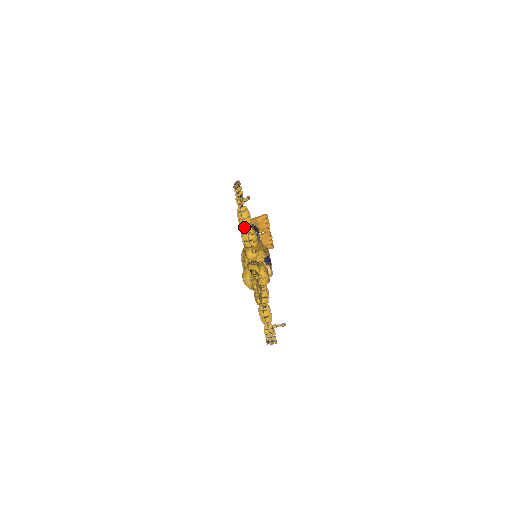
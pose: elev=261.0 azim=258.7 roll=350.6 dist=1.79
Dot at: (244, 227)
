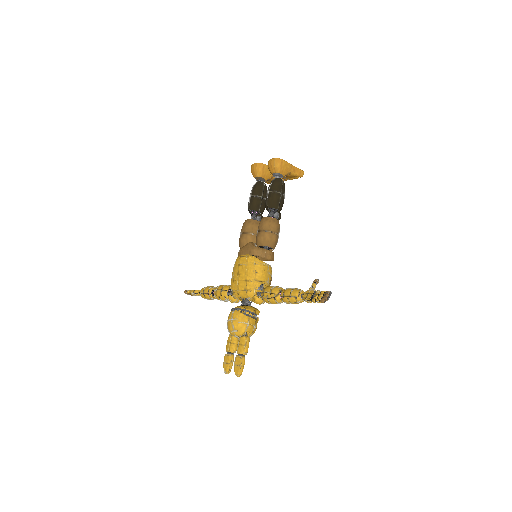
Dot at: (283, 301)
